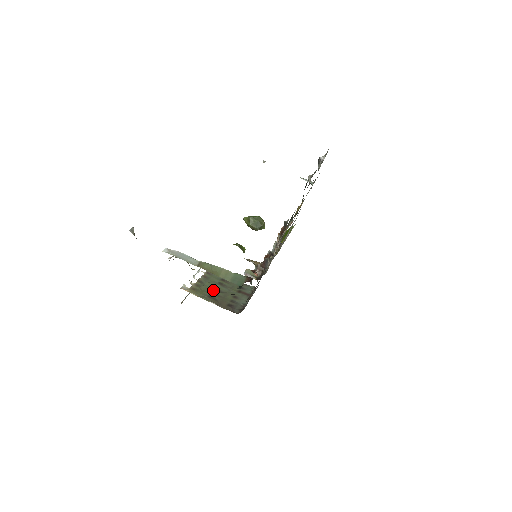
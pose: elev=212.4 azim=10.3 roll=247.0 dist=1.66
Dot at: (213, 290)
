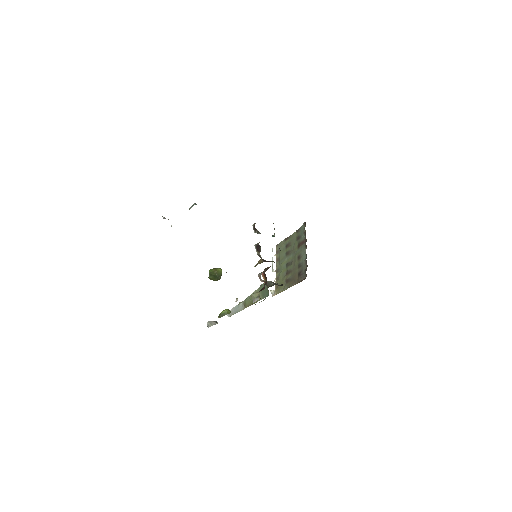
Dot at: (286, 269)
